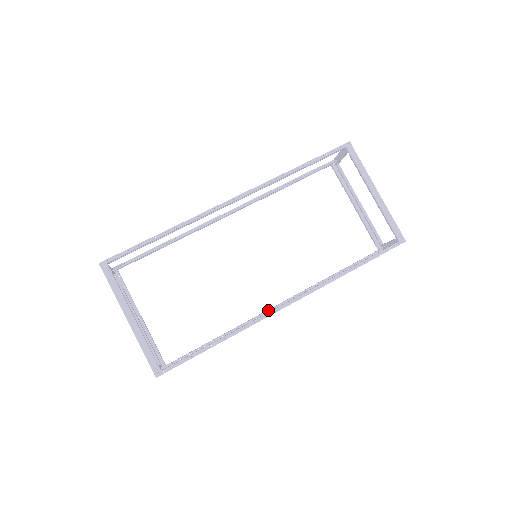
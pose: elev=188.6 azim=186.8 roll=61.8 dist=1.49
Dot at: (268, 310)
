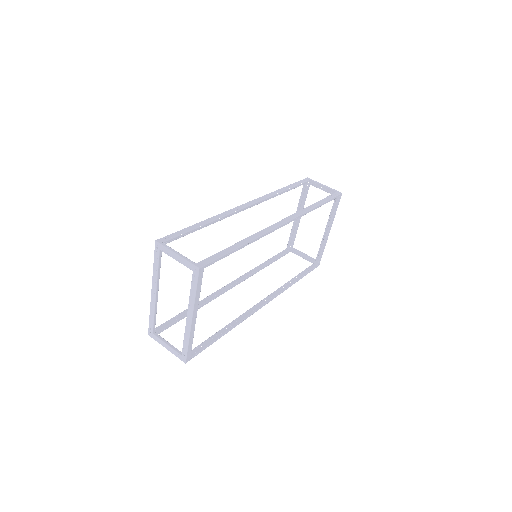
Dot at: (229, 288)
